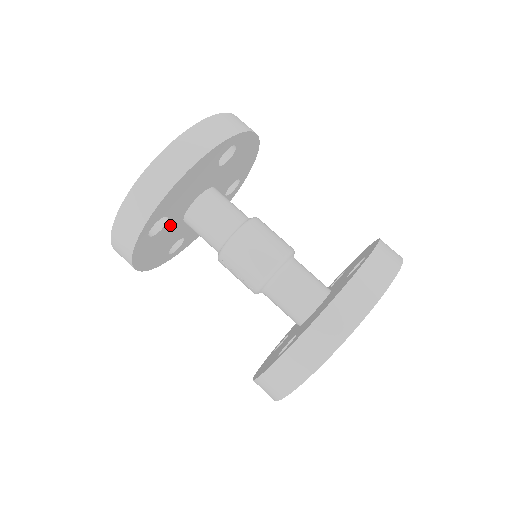
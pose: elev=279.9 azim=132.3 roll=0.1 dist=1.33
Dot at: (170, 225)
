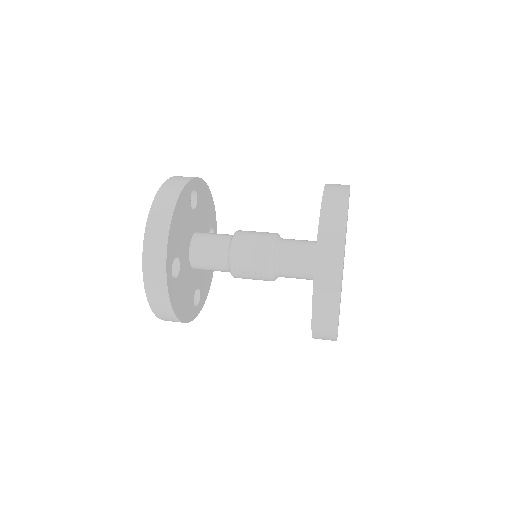
Dot at: (183, 269)
